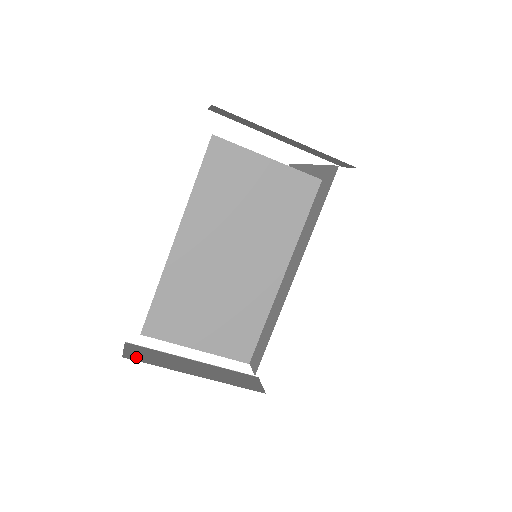
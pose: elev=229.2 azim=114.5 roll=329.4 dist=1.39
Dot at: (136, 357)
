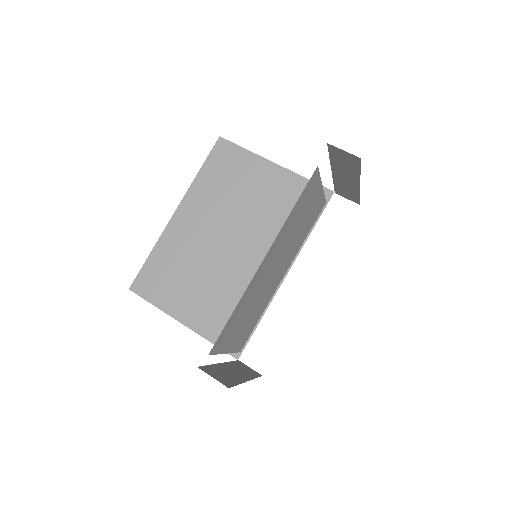
Dot at: (226, 382)
